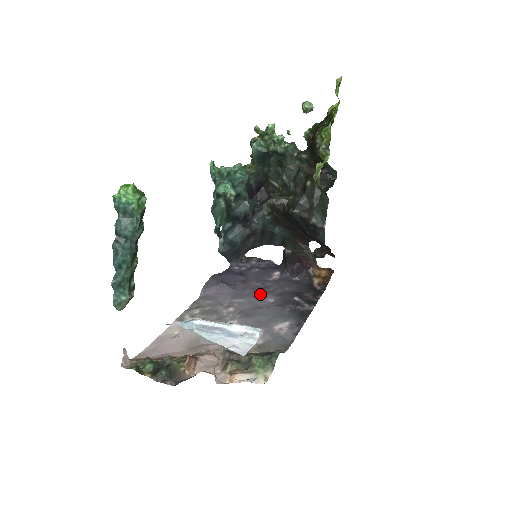
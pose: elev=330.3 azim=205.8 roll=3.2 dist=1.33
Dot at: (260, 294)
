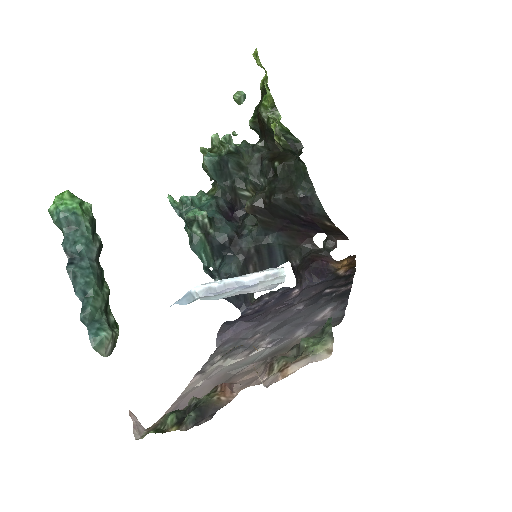
Dot at: (285, 310)
